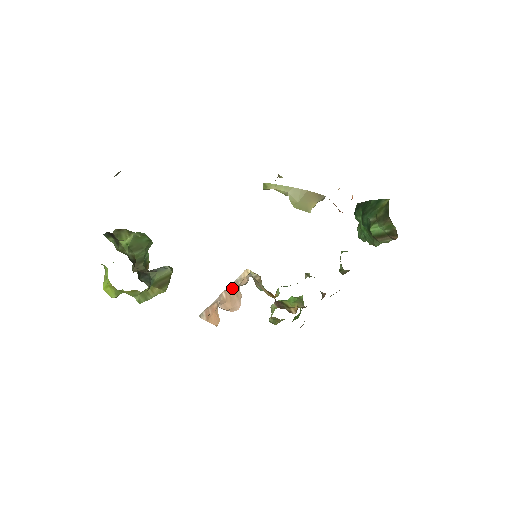
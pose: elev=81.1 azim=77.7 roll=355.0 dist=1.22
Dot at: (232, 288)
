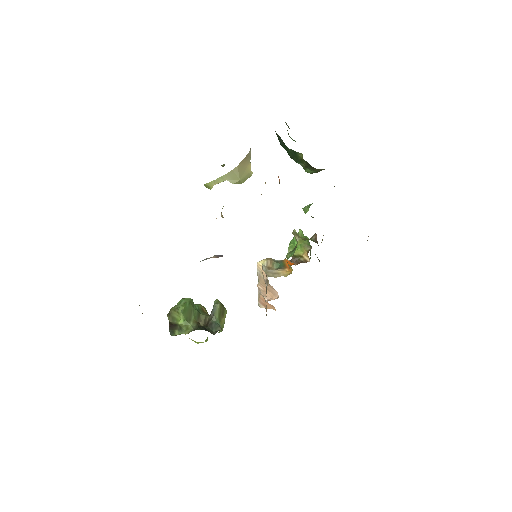
Dot at: (261, 281)
